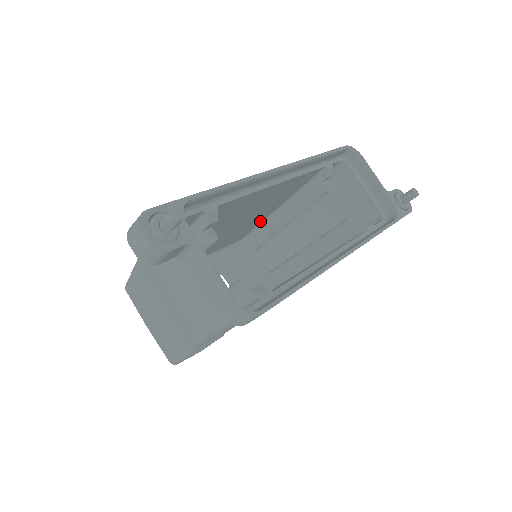
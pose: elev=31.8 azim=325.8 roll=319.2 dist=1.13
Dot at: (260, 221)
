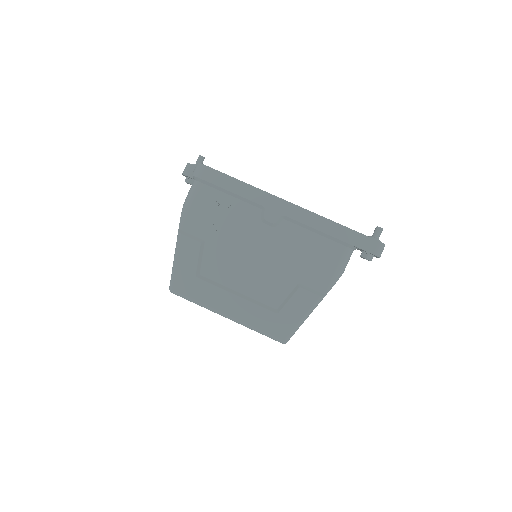
Dot at: occluded
